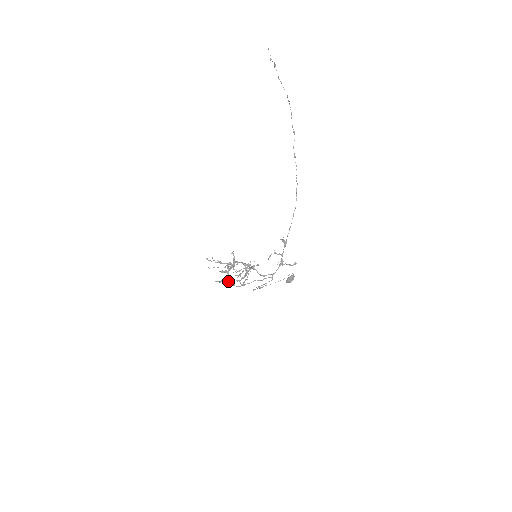
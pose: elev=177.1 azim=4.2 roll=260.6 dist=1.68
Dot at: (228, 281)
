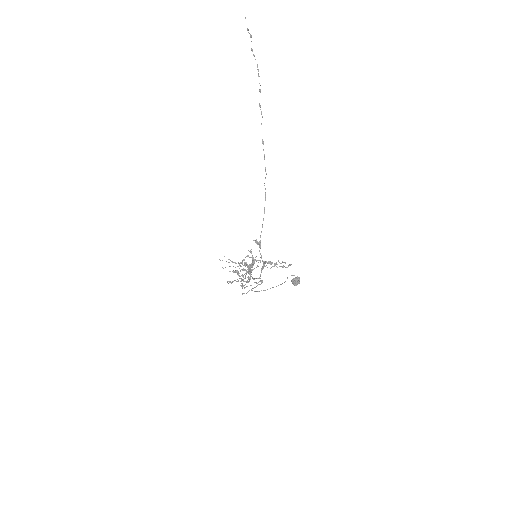
Dot at: occluded
